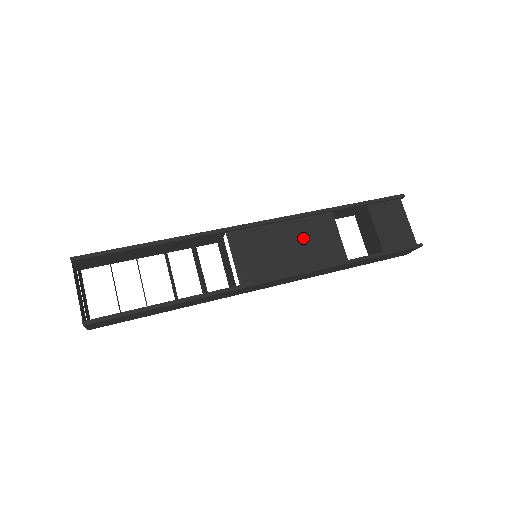
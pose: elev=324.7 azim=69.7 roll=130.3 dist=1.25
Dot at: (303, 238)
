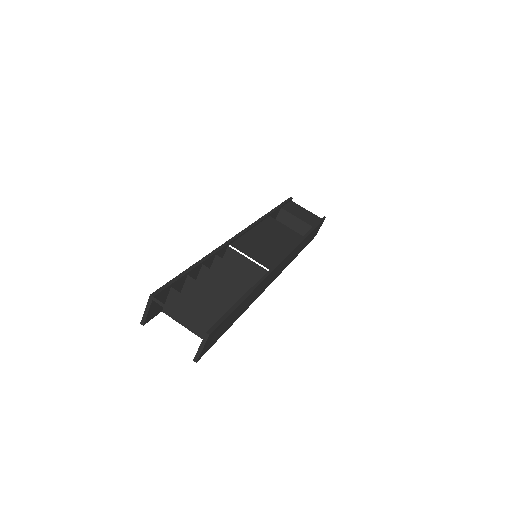
Dot at: (271, 233)
